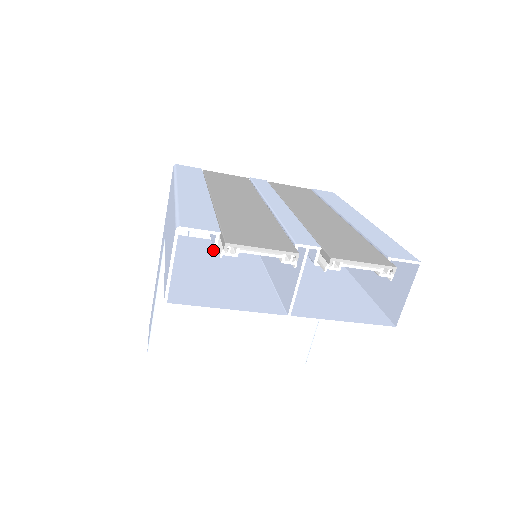
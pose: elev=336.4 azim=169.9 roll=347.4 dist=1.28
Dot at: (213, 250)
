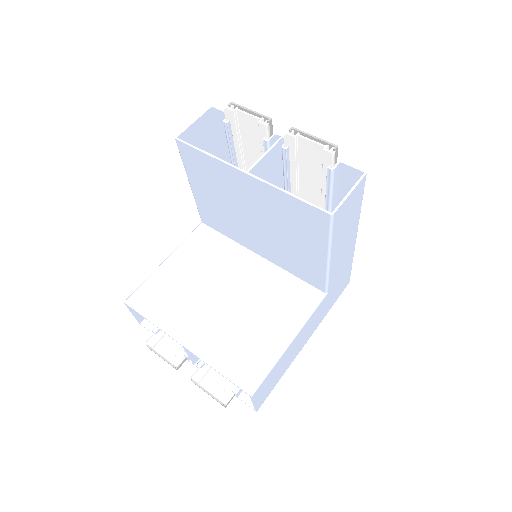
Dot at: (226, 223)
